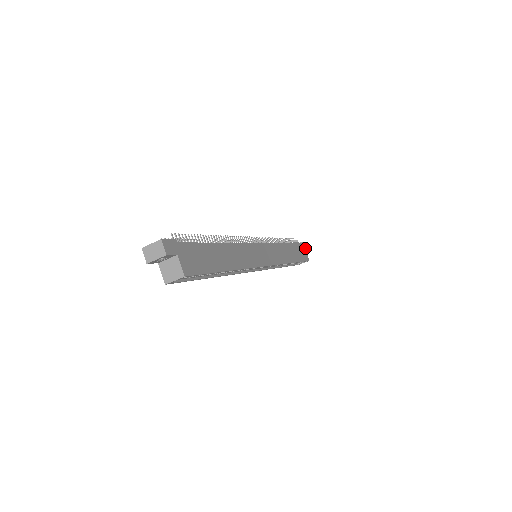
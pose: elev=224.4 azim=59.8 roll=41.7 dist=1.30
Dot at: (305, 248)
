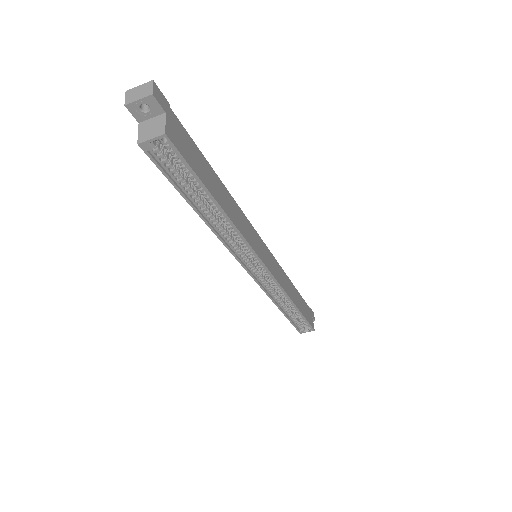
Dot at: (312, 316)
